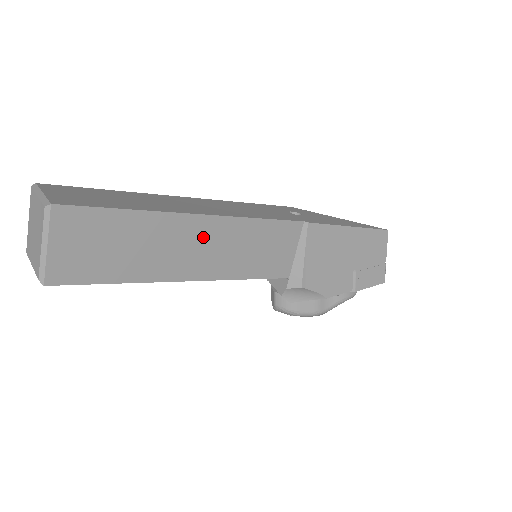
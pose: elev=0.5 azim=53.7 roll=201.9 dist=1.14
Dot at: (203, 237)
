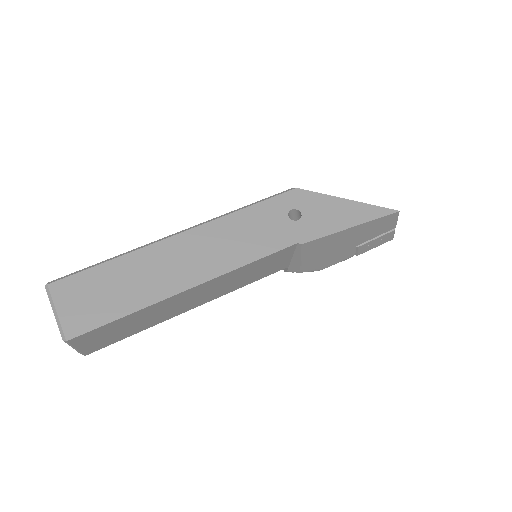
Dot at: (197, 293)
